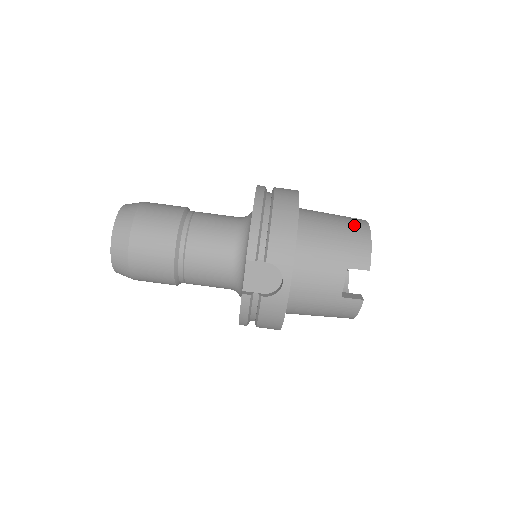
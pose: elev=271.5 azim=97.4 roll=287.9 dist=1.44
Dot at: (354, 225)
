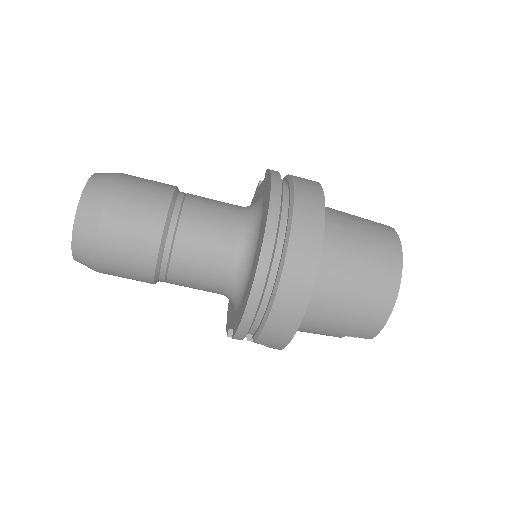
Dot at: (377, 297)
